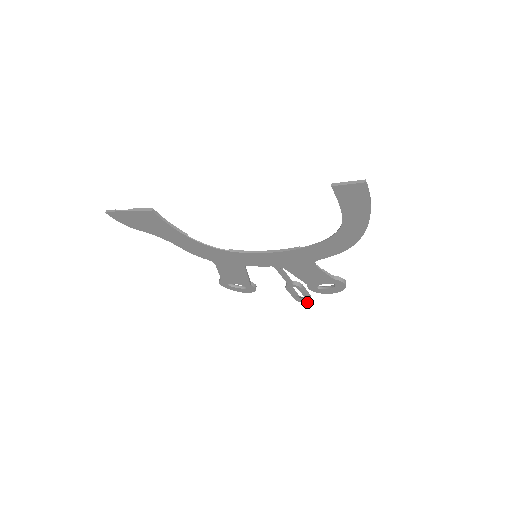
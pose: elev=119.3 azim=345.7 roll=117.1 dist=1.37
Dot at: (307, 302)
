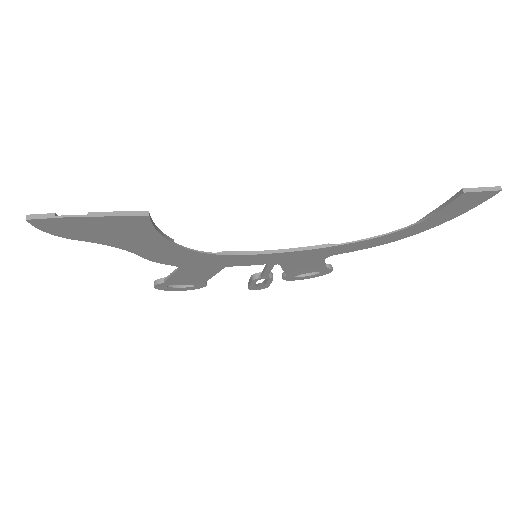
Dot at: occluded
